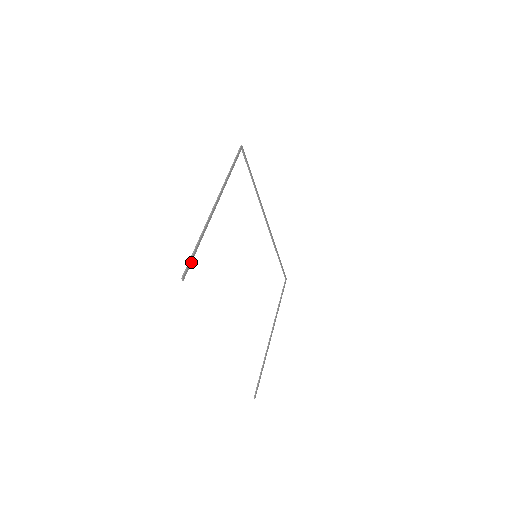
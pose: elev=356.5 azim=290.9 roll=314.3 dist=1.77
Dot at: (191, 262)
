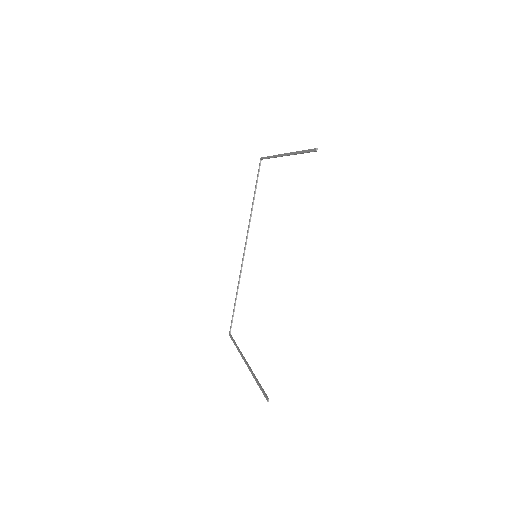
Dot at: (309, 152)
